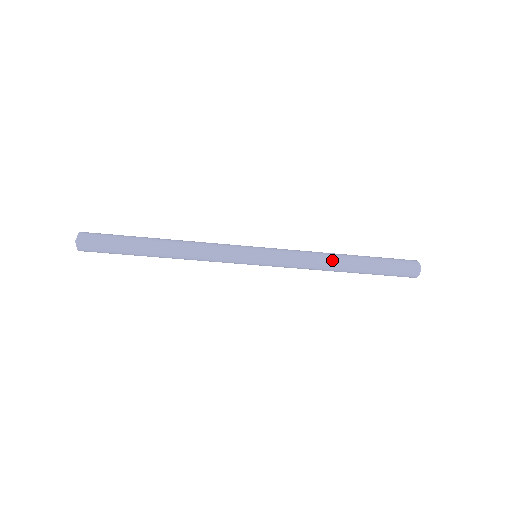
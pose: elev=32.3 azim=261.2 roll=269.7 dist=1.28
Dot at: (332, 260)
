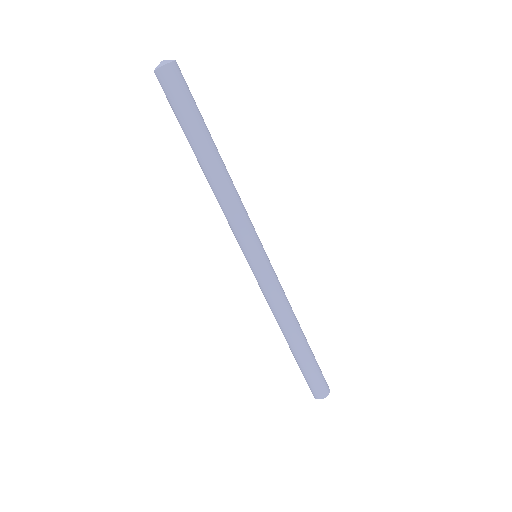
Dot at: (297, 321)
